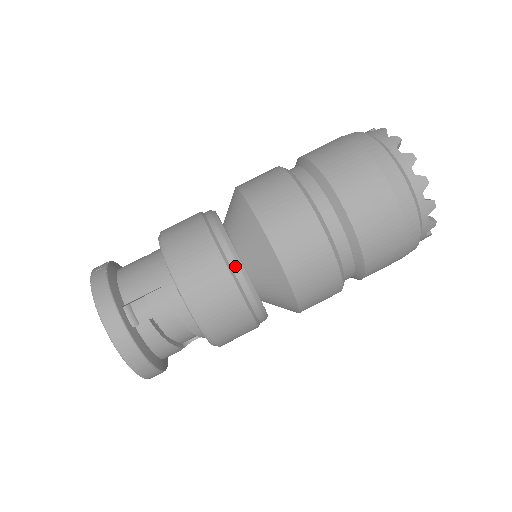
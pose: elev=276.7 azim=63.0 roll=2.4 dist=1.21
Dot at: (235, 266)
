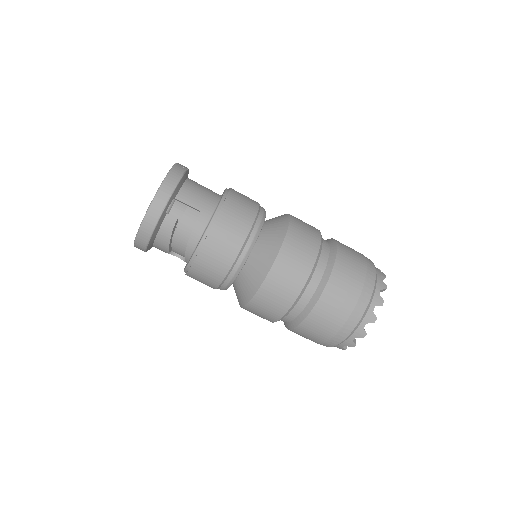
Dot at: (248, 247)
